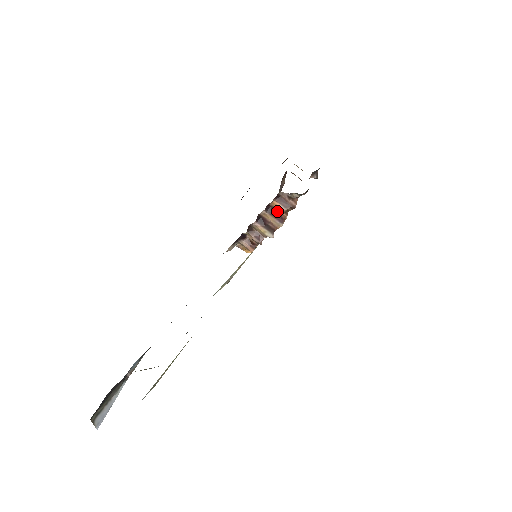
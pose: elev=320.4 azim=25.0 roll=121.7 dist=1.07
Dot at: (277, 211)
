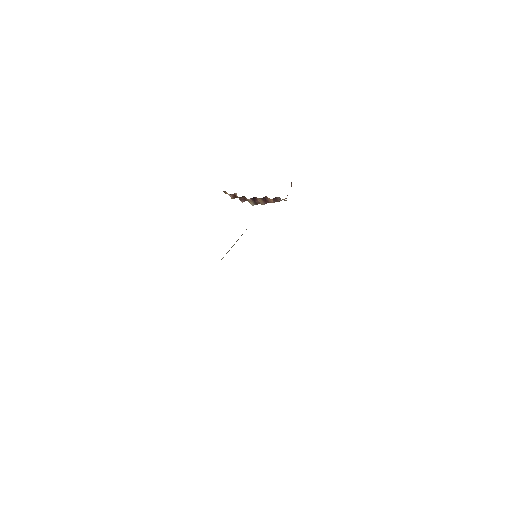
Dot at: (268, 200)
